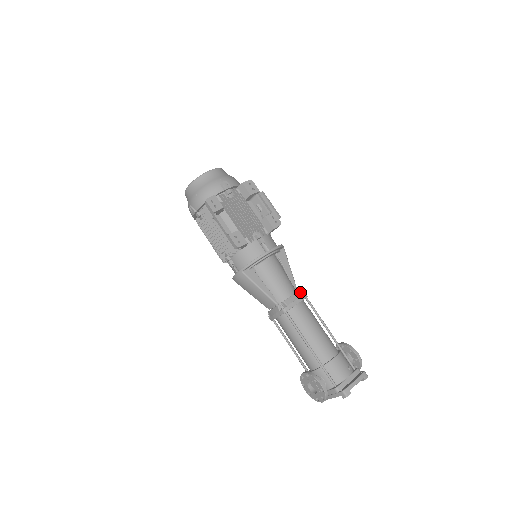
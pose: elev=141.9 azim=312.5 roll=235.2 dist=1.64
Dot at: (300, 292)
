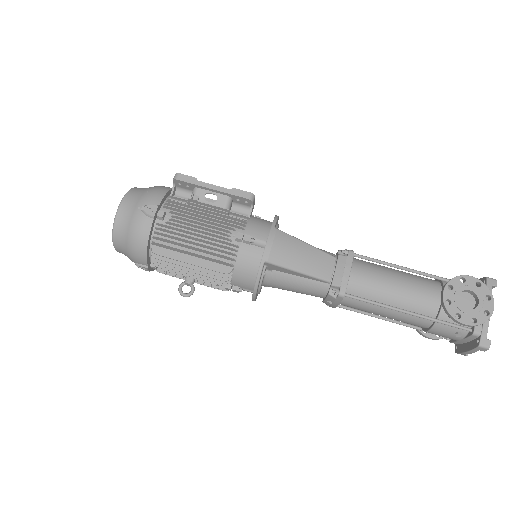
Dot at: occluded
